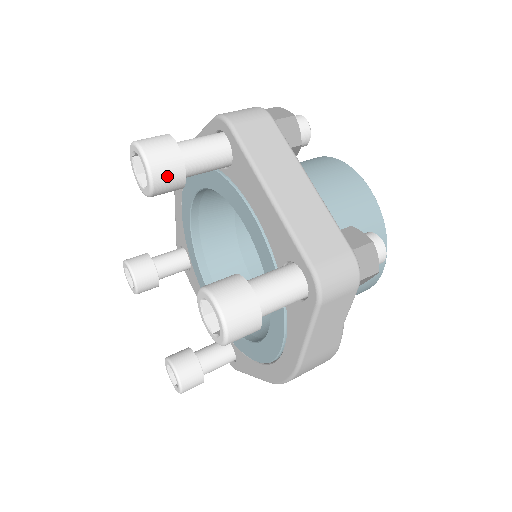
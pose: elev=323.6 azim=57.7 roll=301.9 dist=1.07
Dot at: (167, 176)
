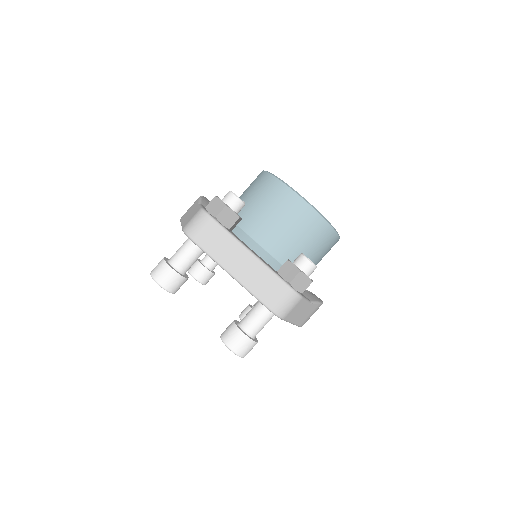
Dot at: (176, 286)
